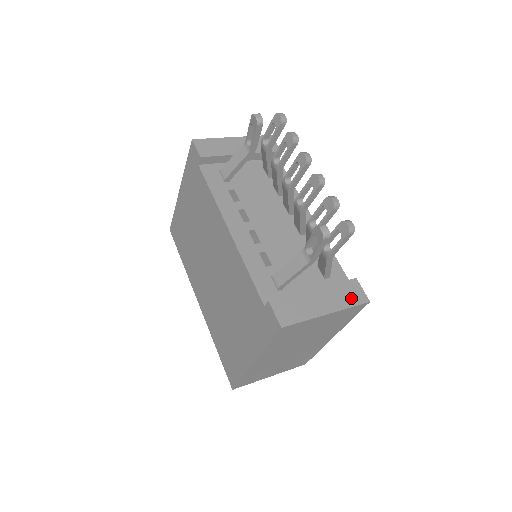
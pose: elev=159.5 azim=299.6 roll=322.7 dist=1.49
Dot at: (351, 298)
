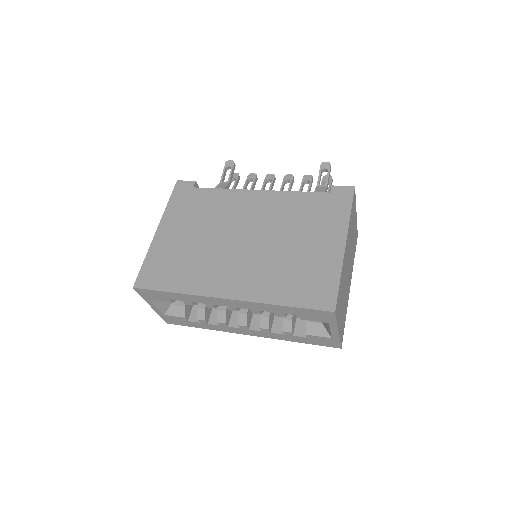
Dot at: occluded
